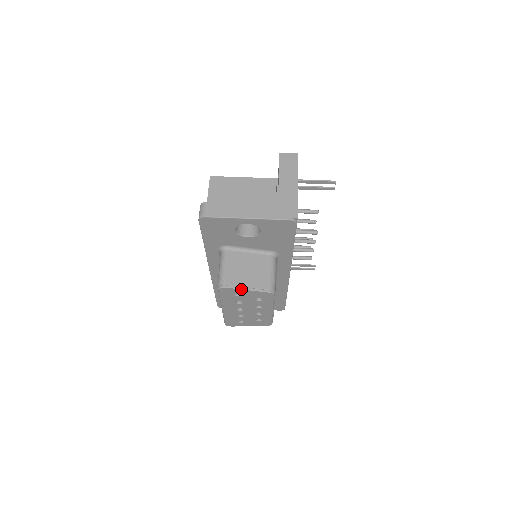
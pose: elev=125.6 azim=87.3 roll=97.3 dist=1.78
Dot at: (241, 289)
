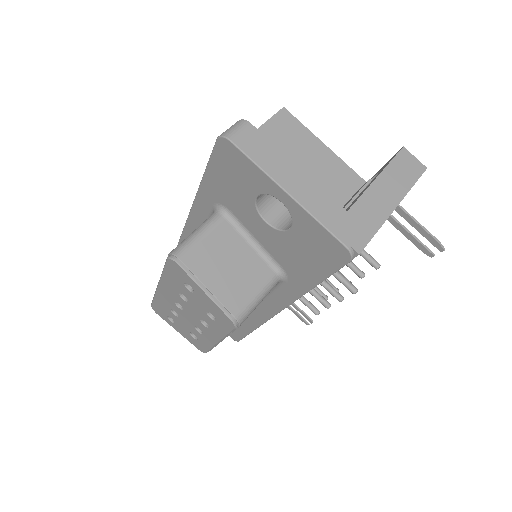
Dot at: (197, 284)
